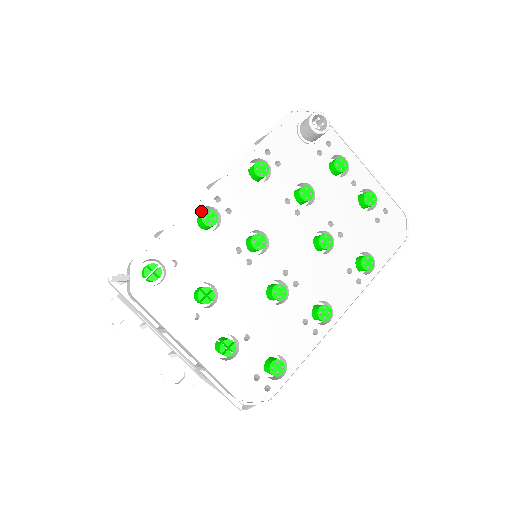
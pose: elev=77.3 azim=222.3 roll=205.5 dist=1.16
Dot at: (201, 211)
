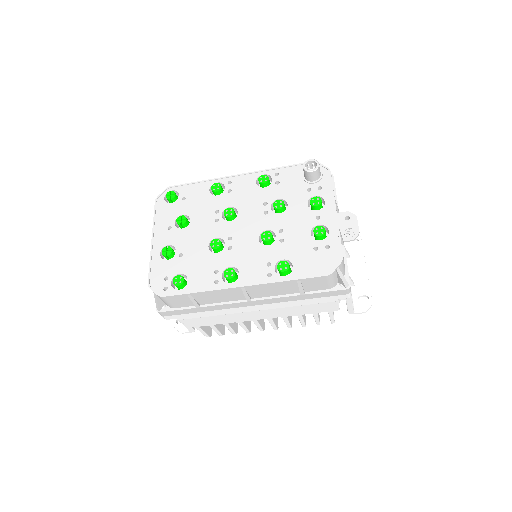
Dot at: occluded
